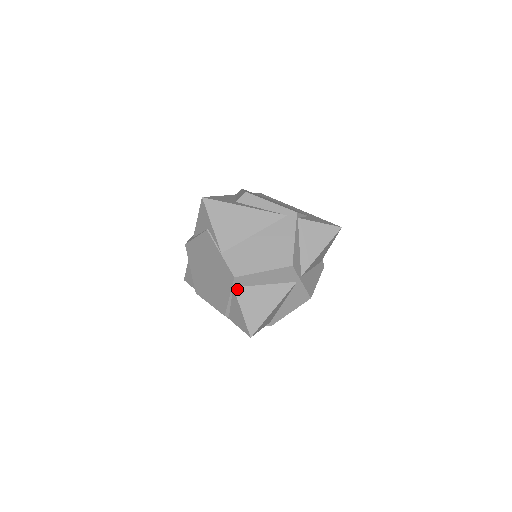
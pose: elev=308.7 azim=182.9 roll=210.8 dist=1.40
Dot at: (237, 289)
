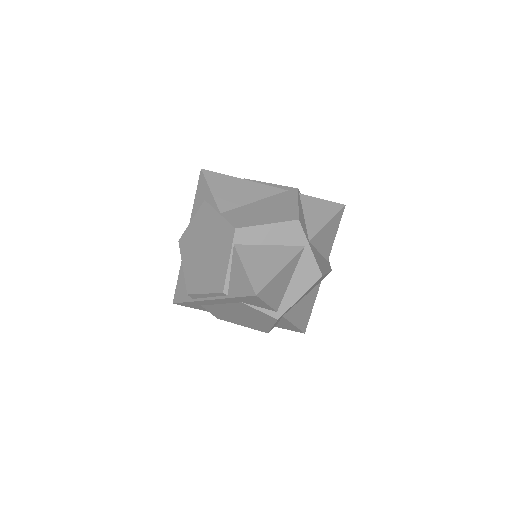
Dot at: (238, 246)
